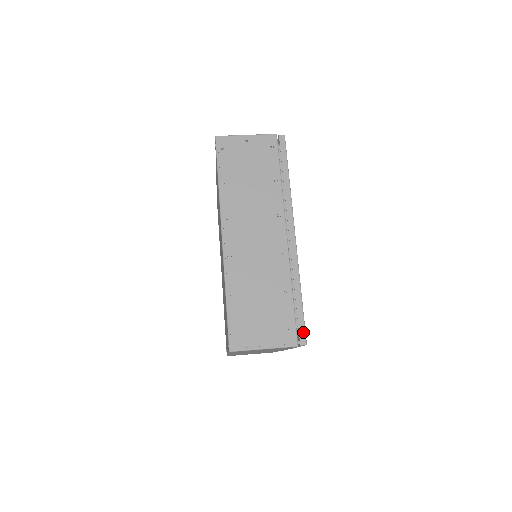
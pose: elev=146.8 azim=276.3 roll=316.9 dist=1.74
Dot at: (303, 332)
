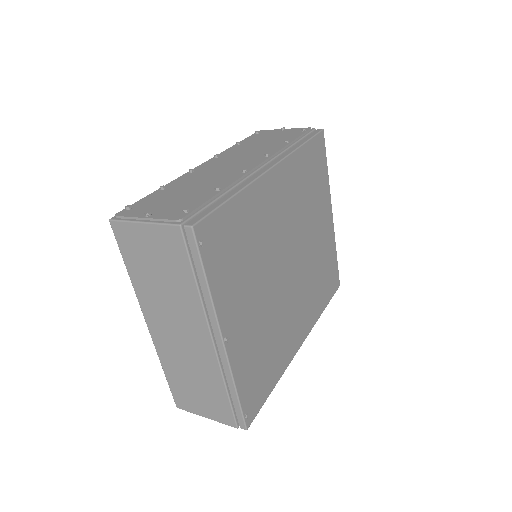
Dot at: (200, 217)
